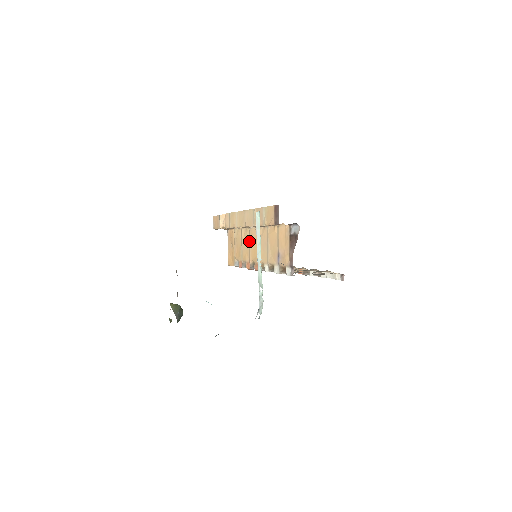
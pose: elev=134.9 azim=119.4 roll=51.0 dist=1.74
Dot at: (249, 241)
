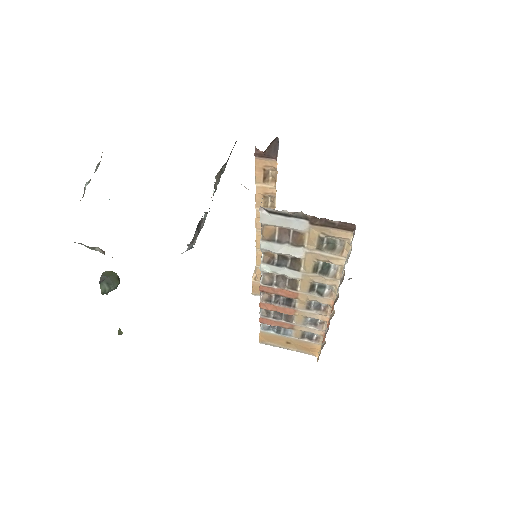
Dot at: occluded
